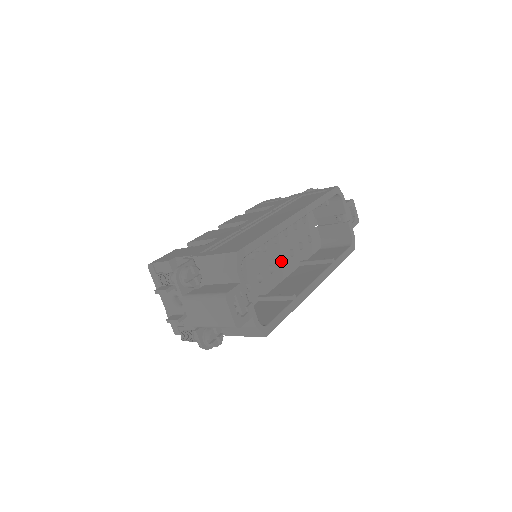
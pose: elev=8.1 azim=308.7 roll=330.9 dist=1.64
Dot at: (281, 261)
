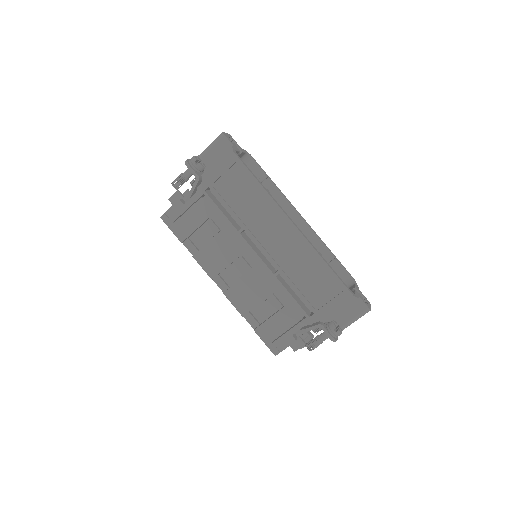
Dot at: occluded
